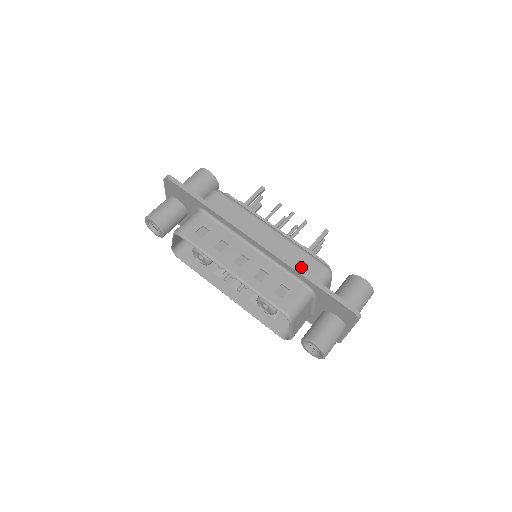
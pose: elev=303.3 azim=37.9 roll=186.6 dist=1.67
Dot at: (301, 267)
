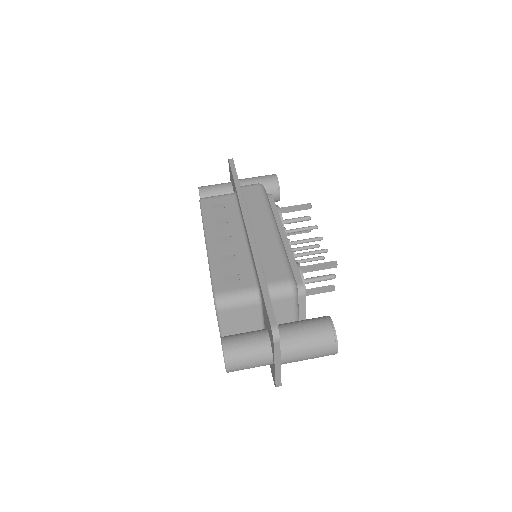
Dot at: (267, 267)
